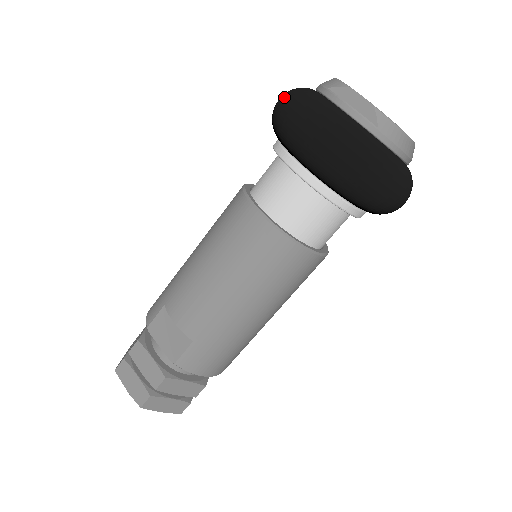
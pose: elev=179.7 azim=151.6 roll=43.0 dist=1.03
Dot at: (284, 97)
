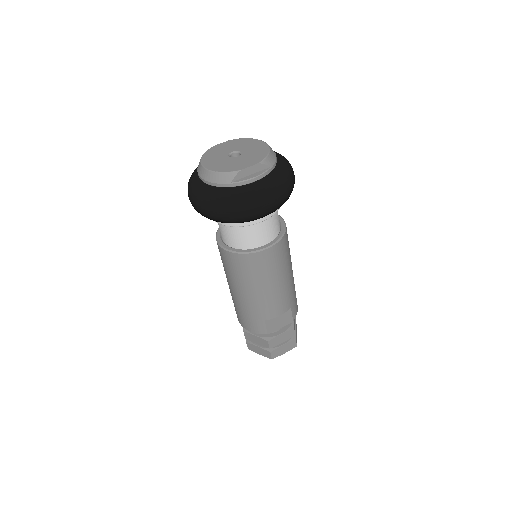
Dot at: (221, 211)
